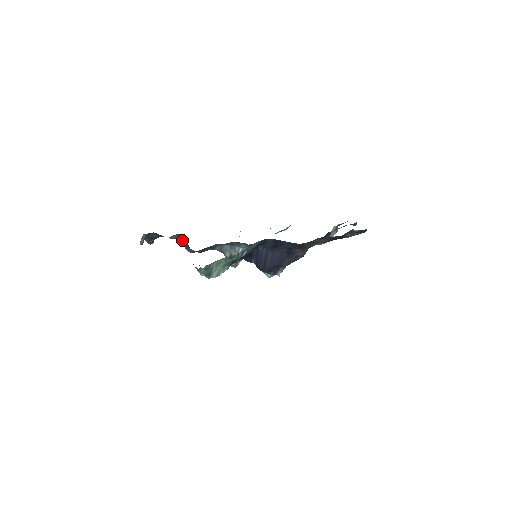
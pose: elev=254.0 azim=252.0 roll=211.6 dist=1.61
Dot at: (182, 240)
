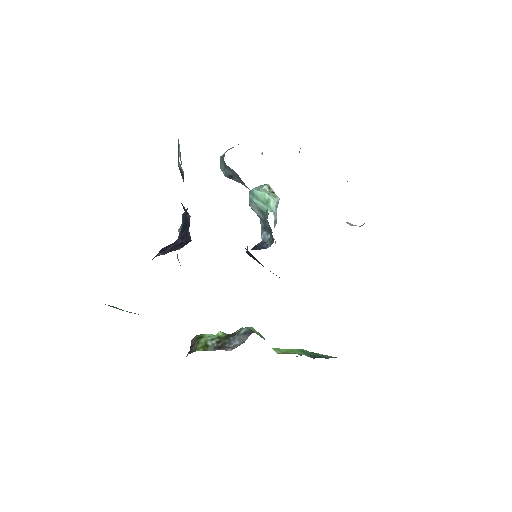
Dot at: (184, 207)
